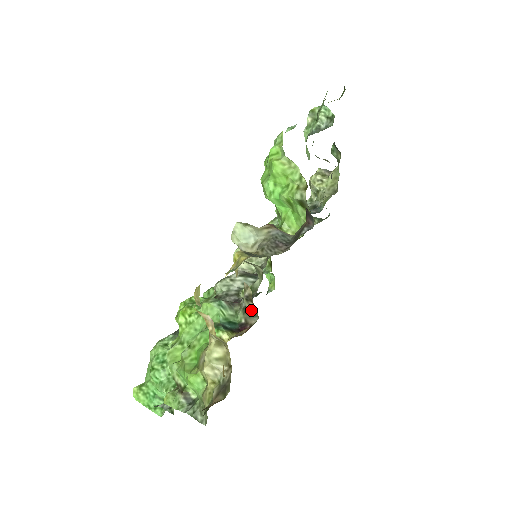
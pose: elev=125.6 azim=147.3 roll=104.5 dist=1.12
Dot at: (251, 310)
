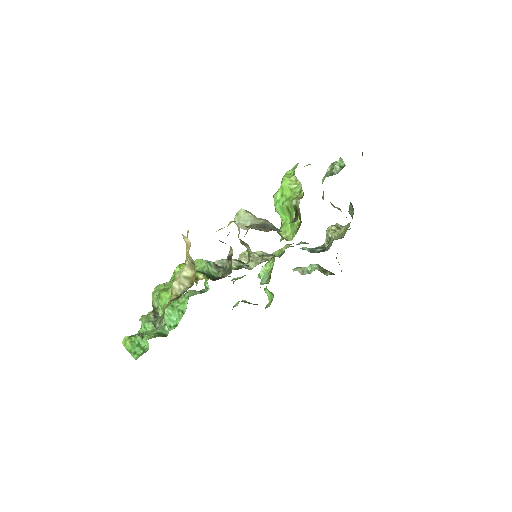
Dot at: (229, 268)
